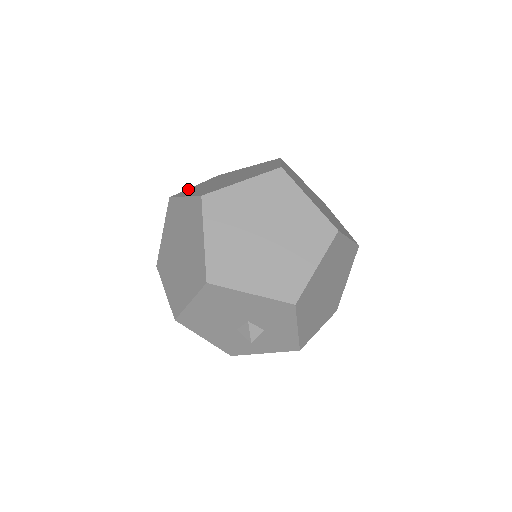
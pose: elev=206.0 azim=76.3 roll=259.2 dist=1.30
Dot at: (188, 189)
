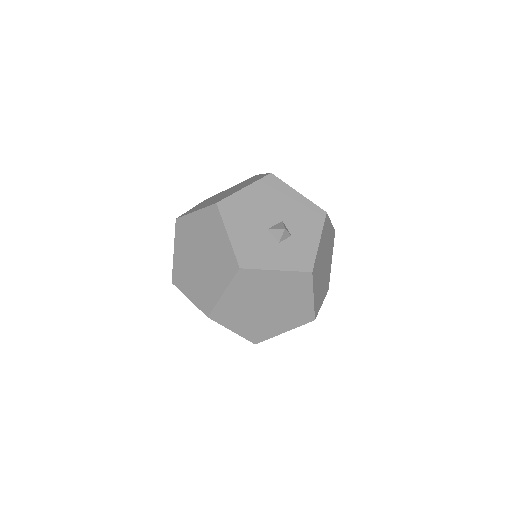
Dot at: occluded
